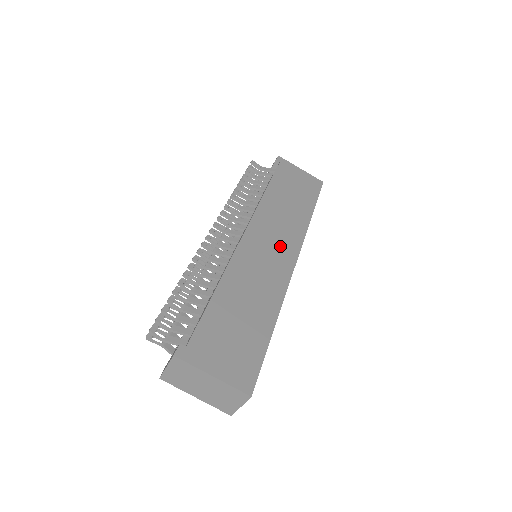
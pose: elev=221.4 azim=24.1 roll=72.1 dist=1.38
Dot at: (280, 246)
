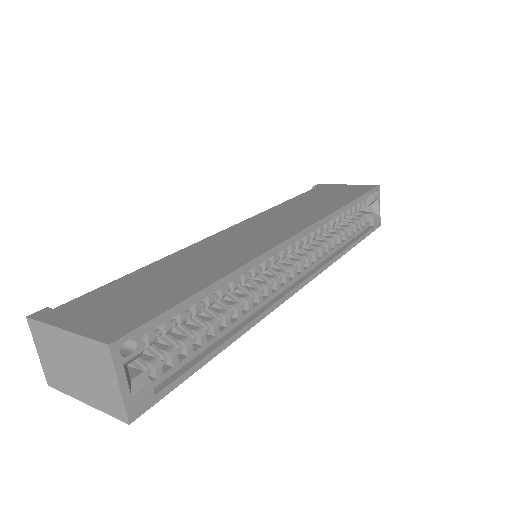
Dot at: (277, 228)
